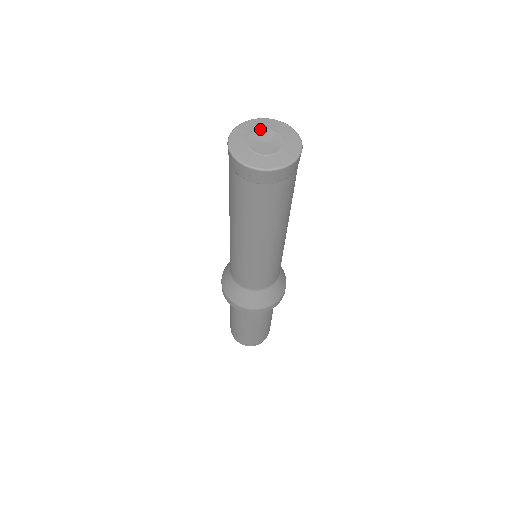
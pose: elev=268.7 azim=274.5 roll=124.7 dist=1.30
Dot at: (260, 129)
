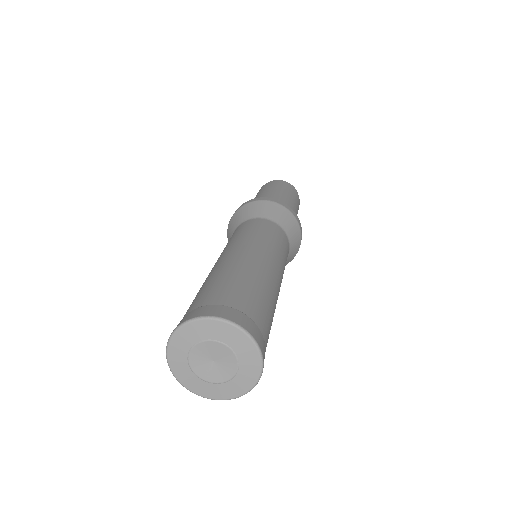
Dot at: (199, 344)
